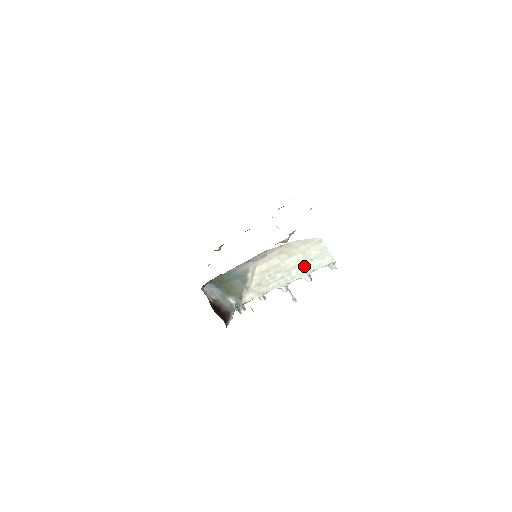
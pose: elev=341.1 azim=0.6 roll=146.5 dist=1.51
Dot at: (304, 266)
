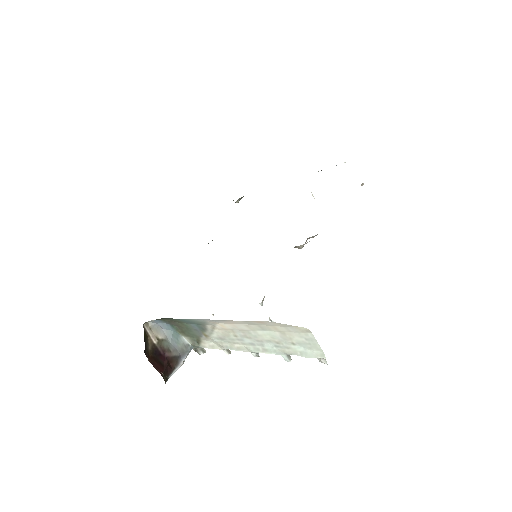
Dot at: (282, 345)
